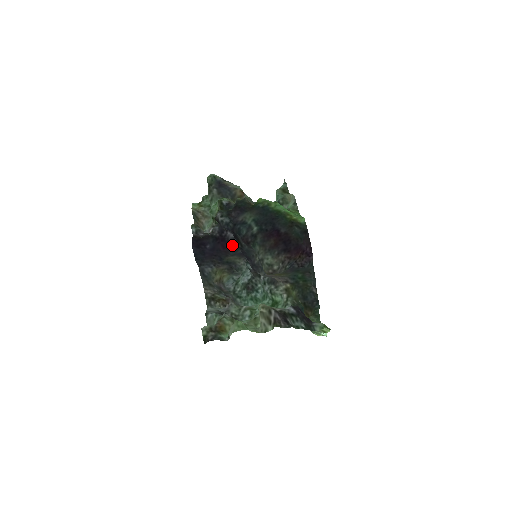
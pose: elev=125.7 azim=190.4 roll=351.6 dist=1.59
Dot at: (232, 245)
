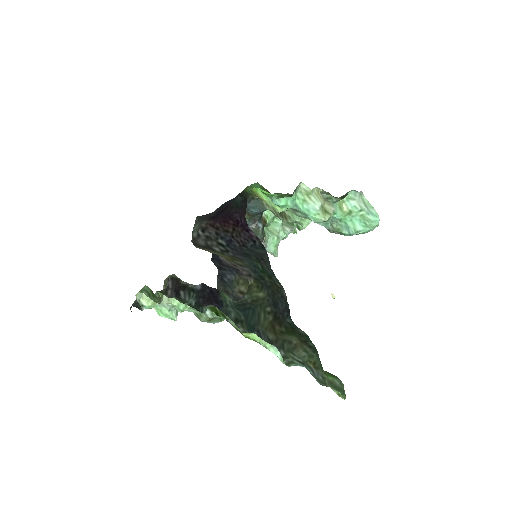
Dot at: occluded
